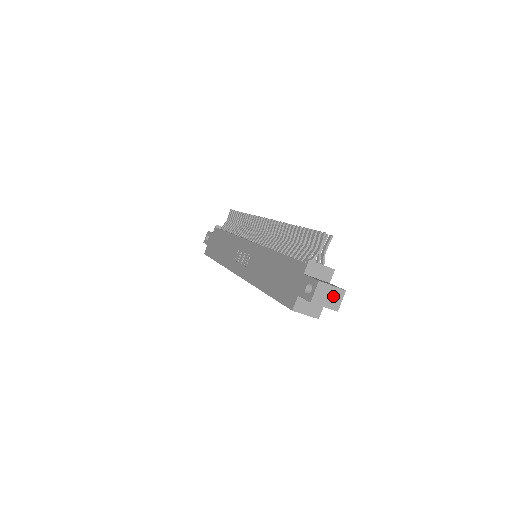
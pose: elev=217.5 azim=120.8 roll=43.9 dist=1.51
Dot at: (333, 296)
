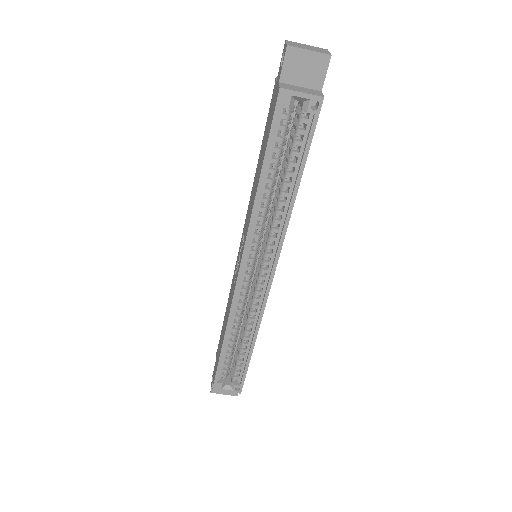
Dot at: (314, 49)
